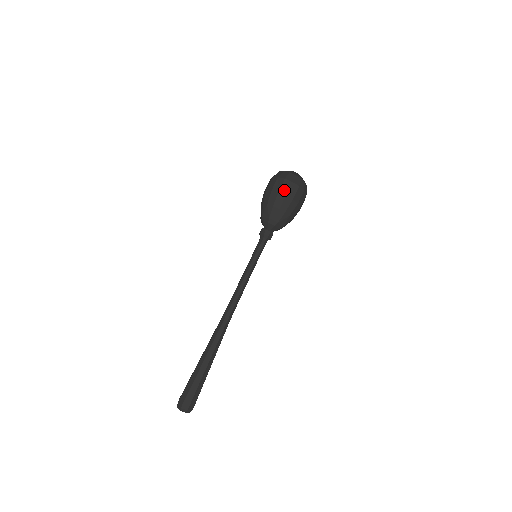
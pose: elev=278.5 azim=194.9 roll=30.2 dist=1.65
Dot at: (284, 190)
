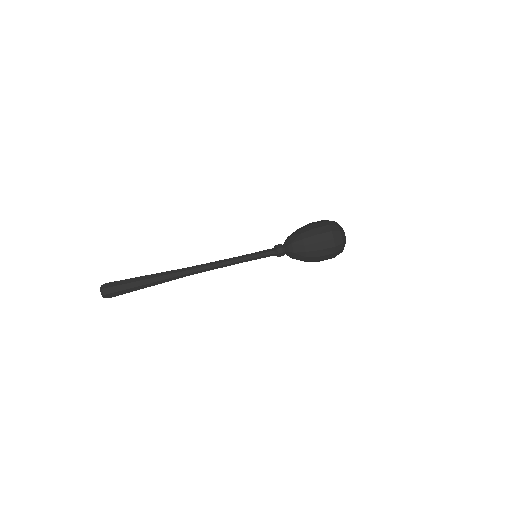
Dot at: (322, 237)
